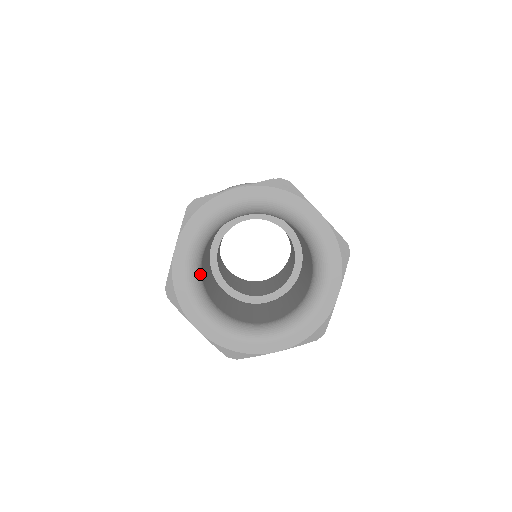
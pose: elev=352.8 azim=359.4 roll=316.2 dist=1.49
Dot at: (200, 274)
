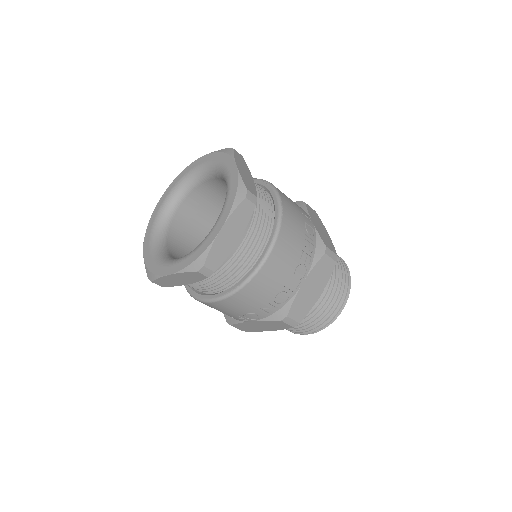
Dot at: (168, 219)
